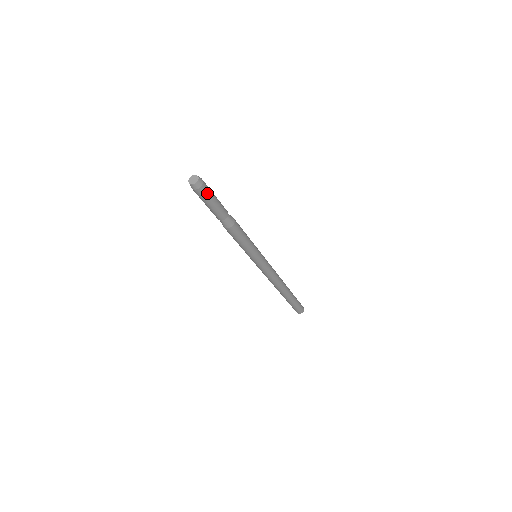
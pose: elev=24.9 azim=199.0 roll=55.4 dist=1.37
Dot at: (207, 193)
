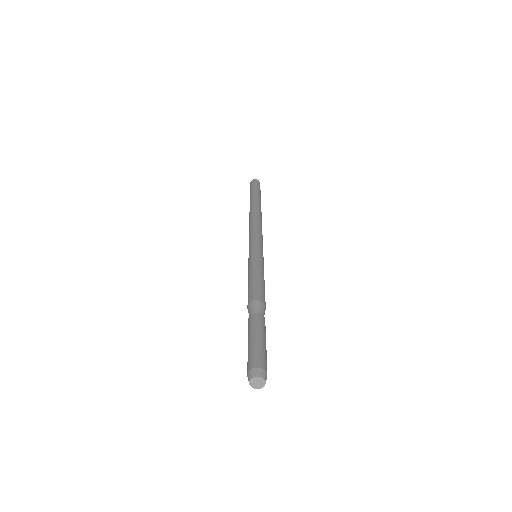
Dot at: occluded
